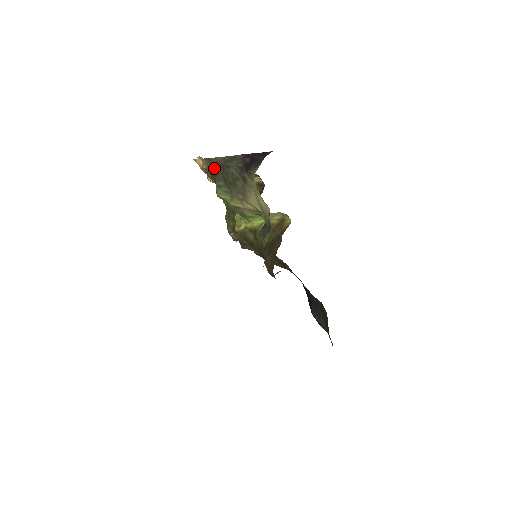
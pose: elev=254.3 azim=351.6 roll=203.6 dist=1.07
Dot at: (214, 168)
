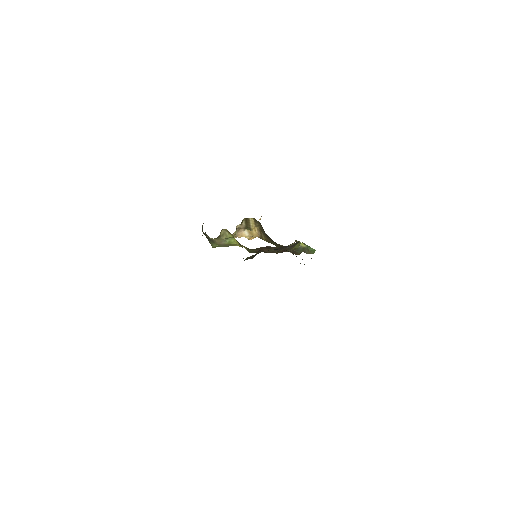
Dot at: occluded
